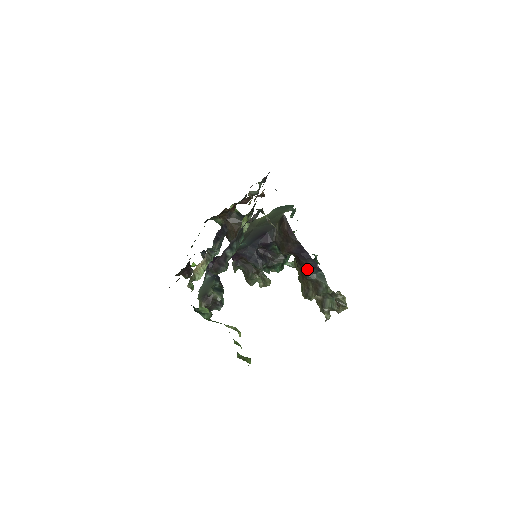
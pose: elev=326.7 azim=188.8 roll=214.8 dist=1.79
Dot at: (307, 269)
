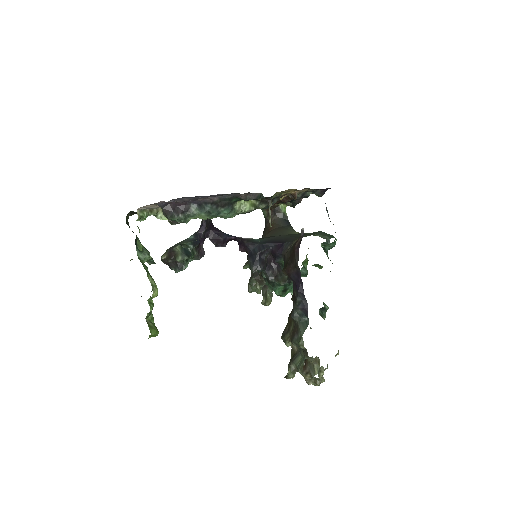
Dot at: (295, 305)
